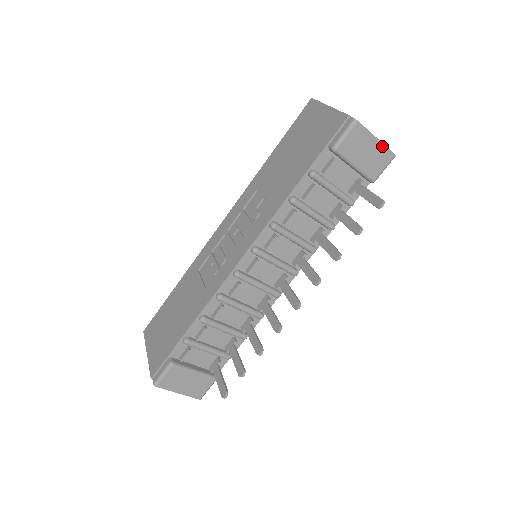
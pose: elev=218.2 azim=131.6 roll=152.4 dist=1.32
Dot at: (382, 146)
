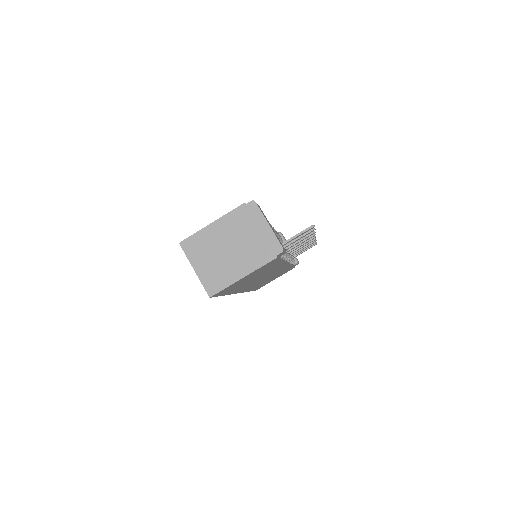
Dot at: occluded
